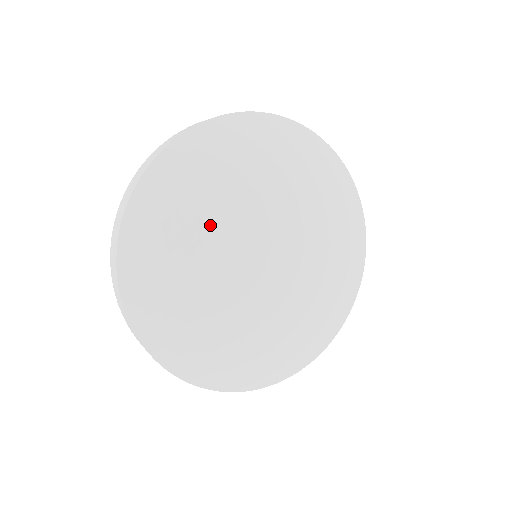
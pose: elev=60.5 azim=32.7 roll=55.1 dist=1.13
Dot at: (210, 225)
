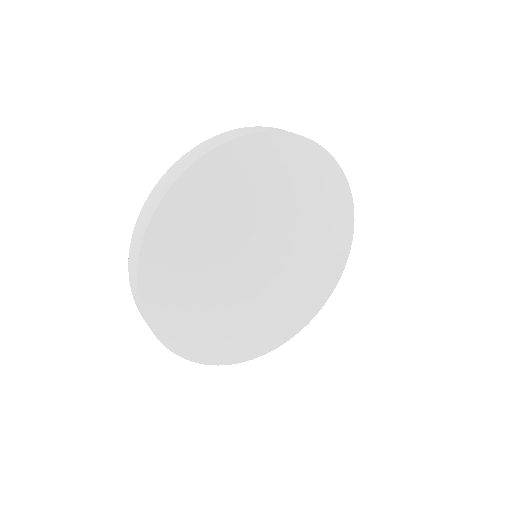
Dot at: (257, 209)
